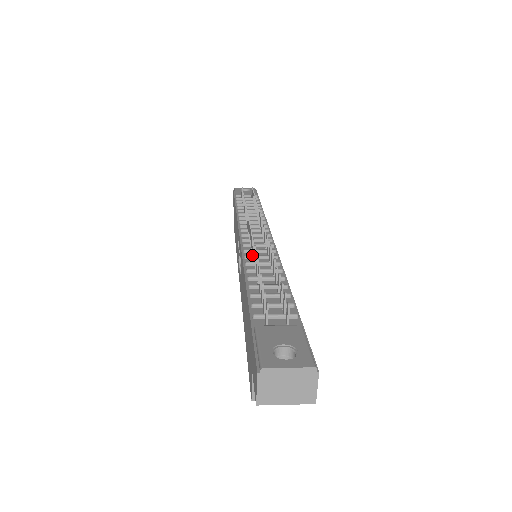
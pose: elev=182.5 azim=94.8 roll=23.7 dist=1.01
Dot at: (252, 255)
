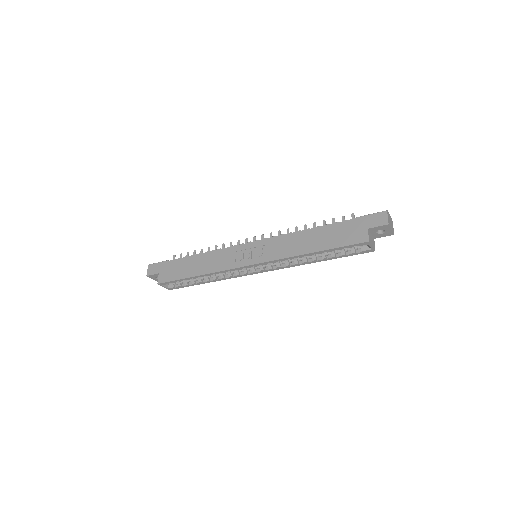
Dot at: occluded
